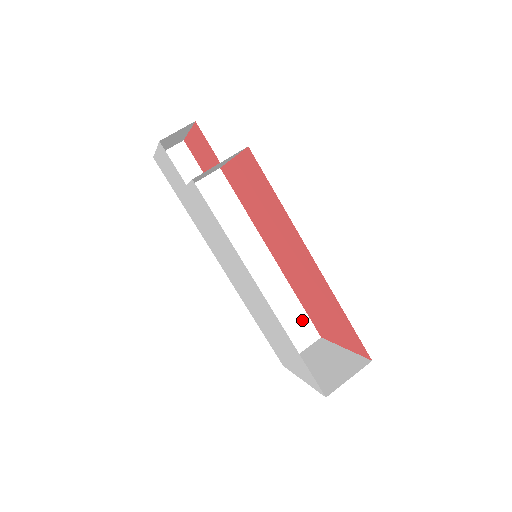
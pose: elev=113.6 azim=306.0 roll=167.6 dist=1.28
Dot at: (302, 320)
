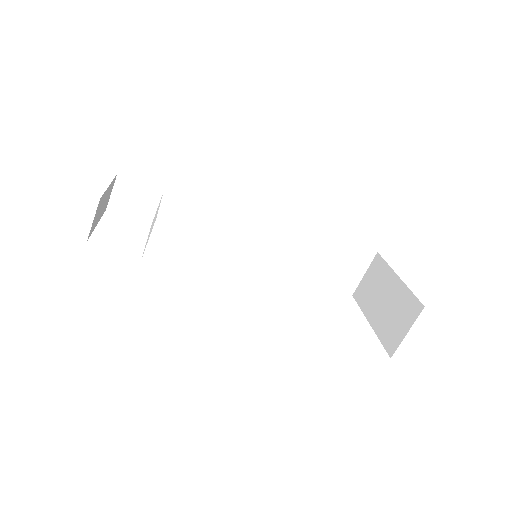
Dot at: (348, 250)
